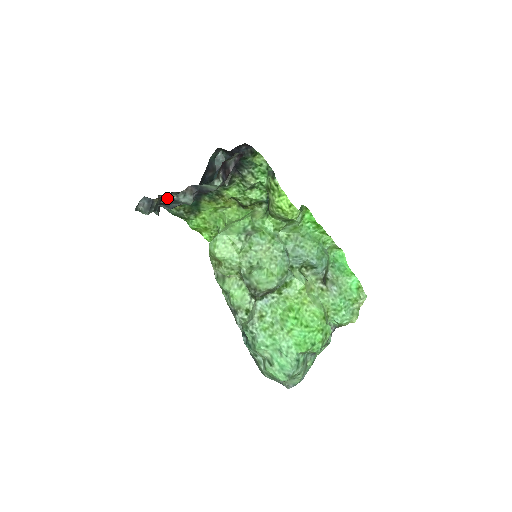
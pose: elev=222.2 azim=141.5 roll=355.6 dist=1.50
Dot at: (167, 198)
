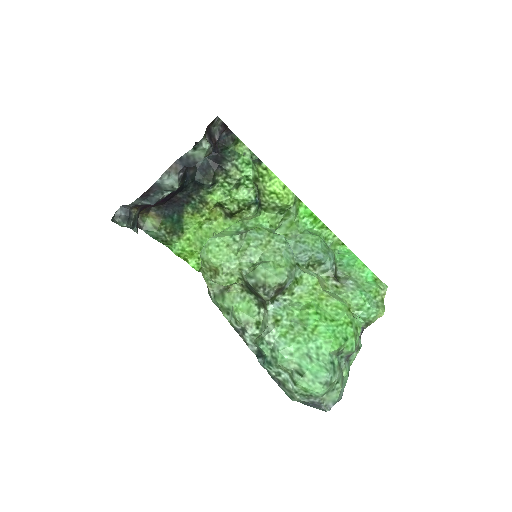
Dot at: (145, 218)
